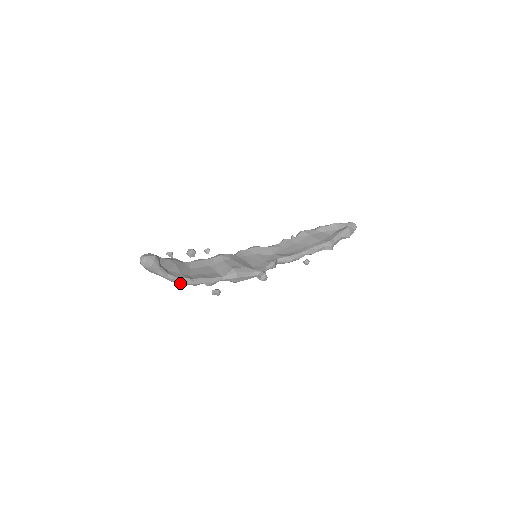
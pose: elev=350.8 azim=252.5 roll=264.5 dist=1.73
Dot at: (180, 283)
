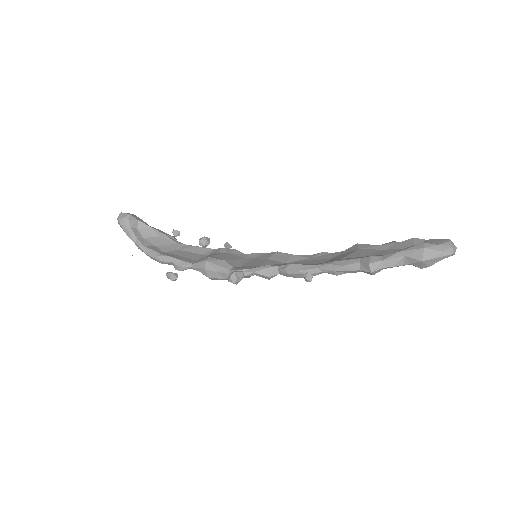
Dot at: (147, 254)
